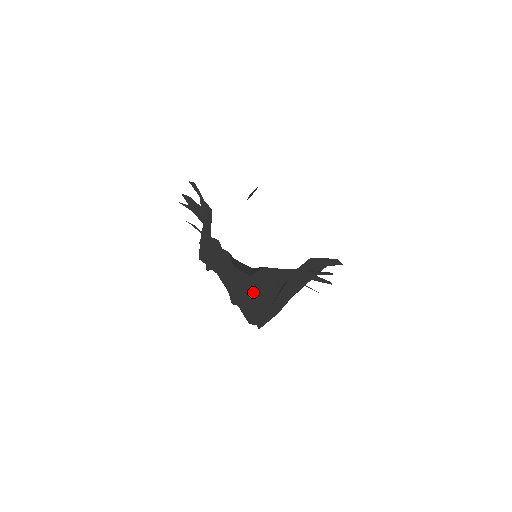
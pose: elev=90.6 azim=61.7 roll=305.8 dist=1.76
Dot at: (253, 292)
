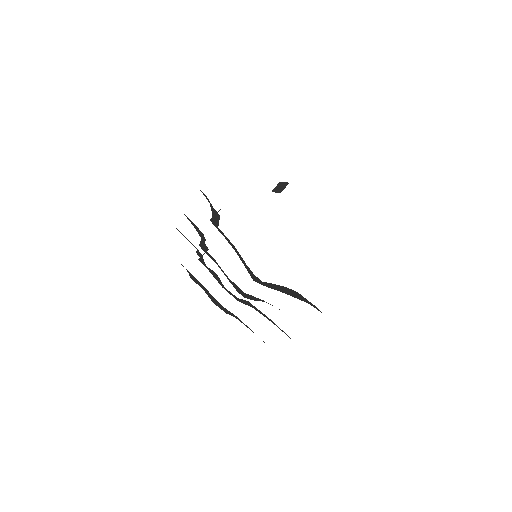
Dot at: (227, 312)
